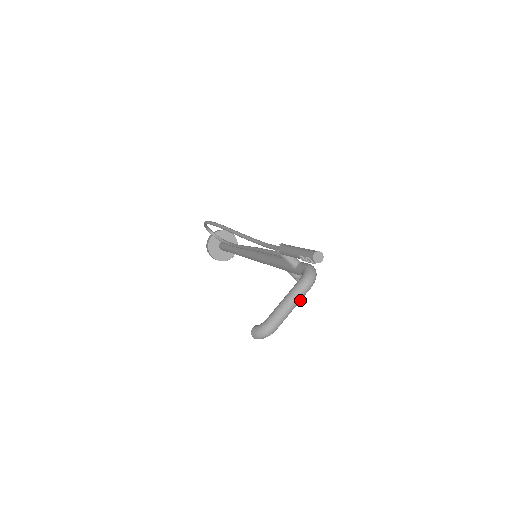
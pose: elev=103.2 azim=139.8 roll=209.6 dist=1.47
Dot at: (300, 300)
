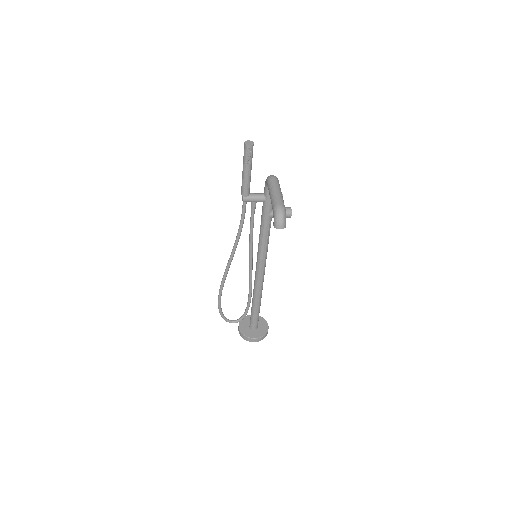
Dot at: (279, 188)
